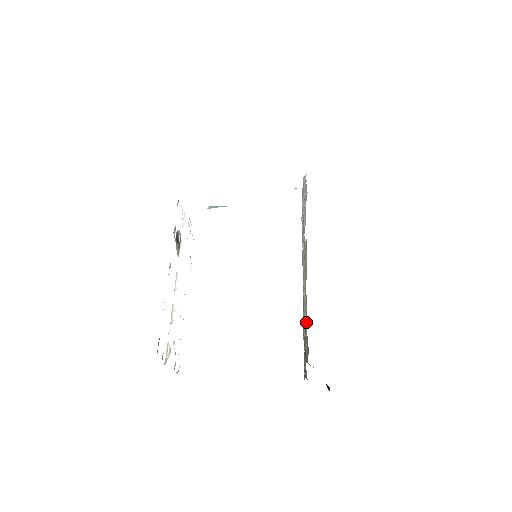
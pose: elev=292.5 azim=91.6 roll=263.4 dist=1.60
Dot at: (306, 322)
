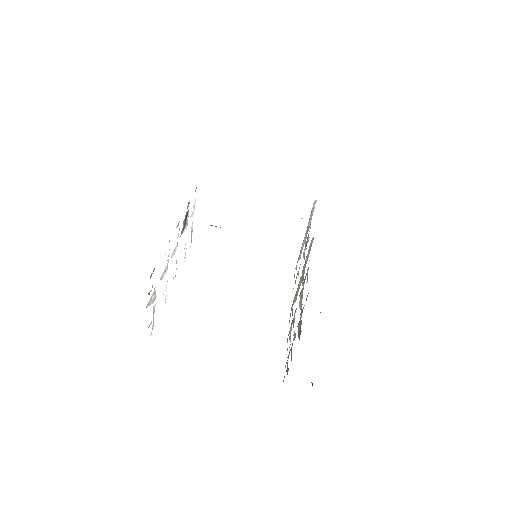
Dot at: (301, 309)
